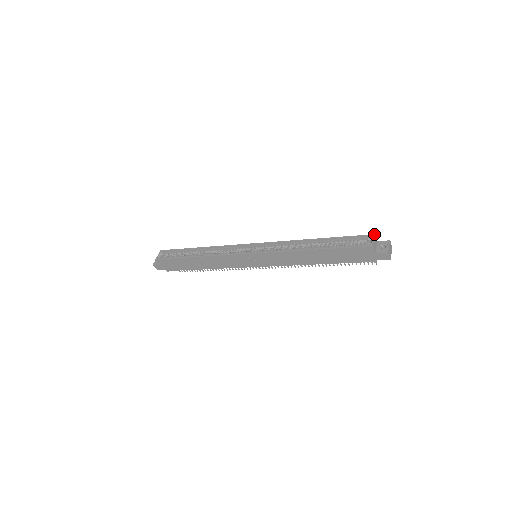
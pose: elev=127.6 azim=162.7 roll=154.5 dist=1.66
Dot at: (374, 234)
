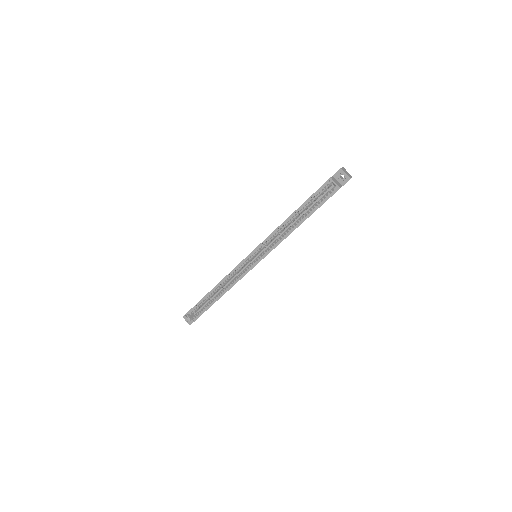
Dot at: (330, 178)
